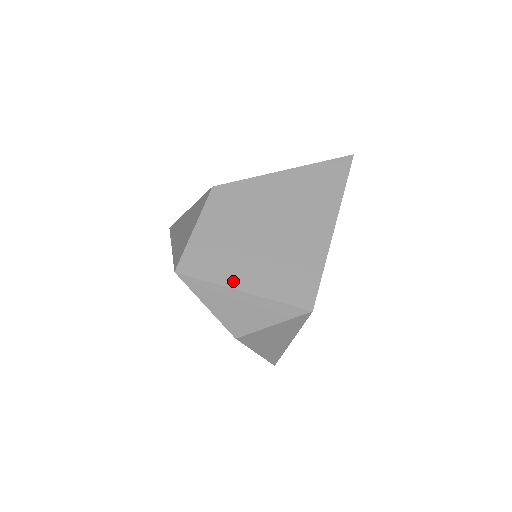
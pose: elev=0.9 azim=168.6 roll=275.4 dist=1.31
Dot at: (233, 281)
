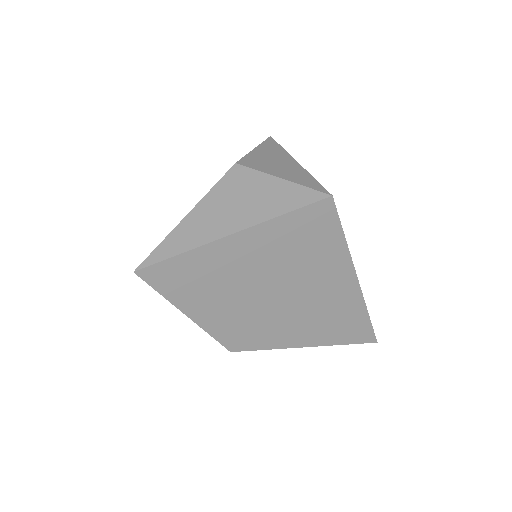
Dot at: occluded
